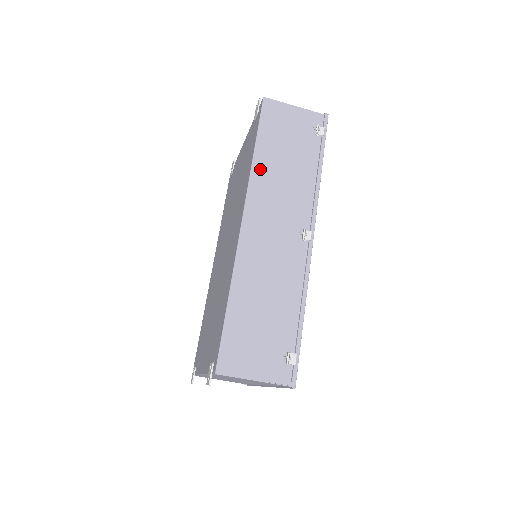
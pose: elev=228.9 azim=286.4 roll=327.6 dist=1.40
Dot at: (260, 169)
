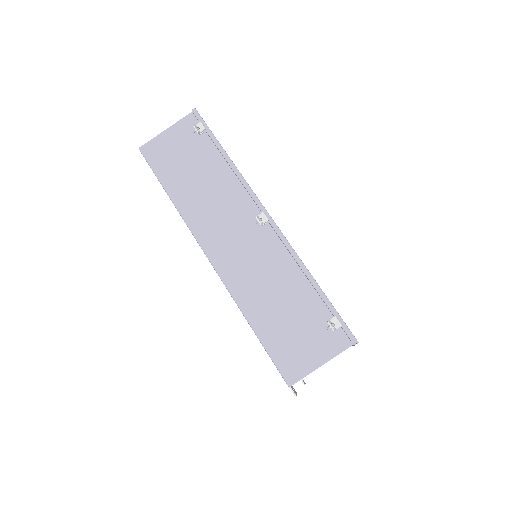
Dot at: (185, 205)
